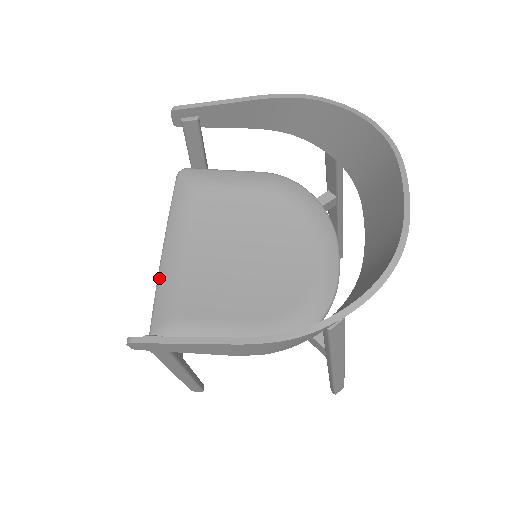
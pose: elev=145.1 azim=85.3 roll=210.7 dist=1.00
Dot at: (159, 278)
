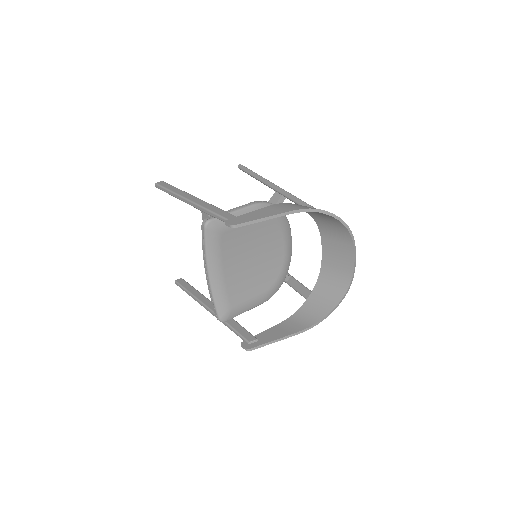
Dot at: (213, 291)
